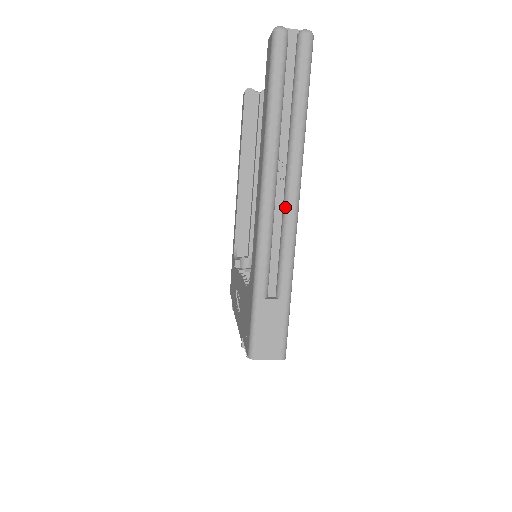
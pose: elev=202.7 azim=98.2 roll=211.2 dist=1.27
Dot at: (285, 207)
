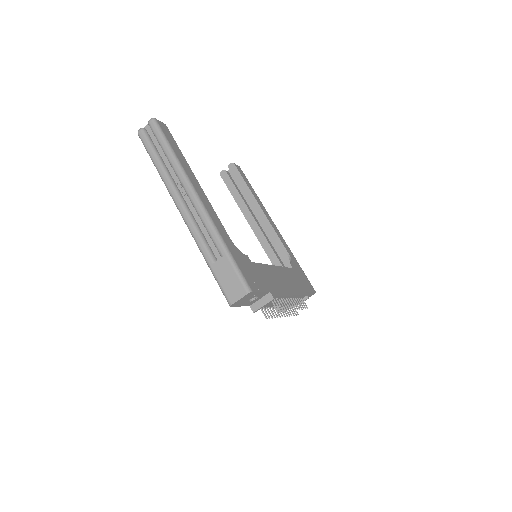
Dot at: (193, 206)
